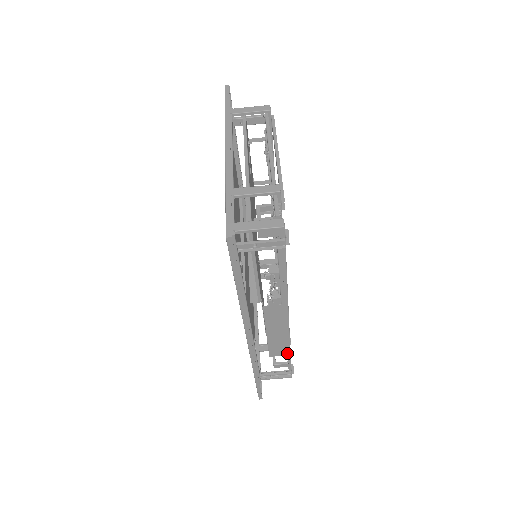
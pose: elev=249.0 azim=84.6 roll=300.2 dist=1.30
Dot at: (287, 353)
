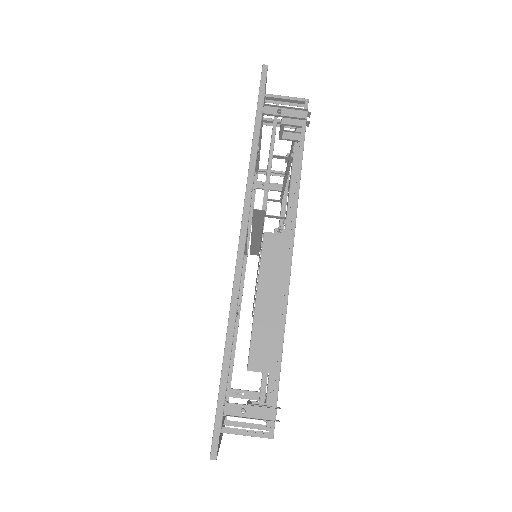
Dot at: (275, 367)
